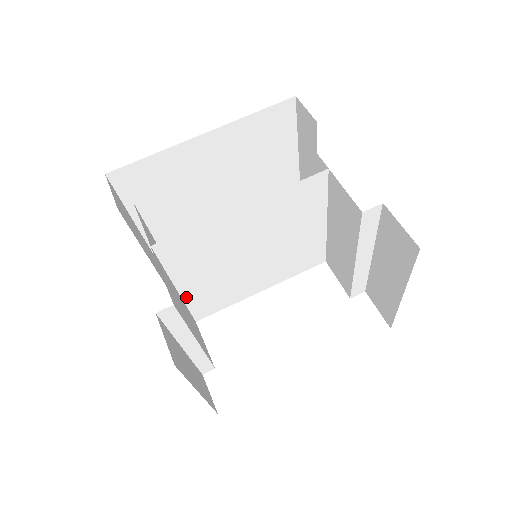
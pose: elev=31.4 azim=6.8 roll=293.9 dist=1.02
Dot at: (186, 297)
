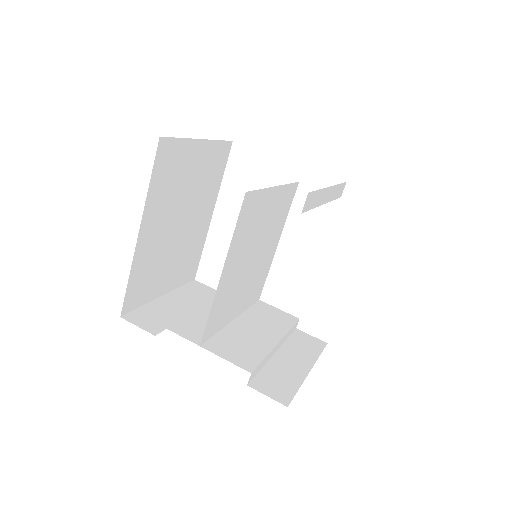
Dot at: (242, 311)
